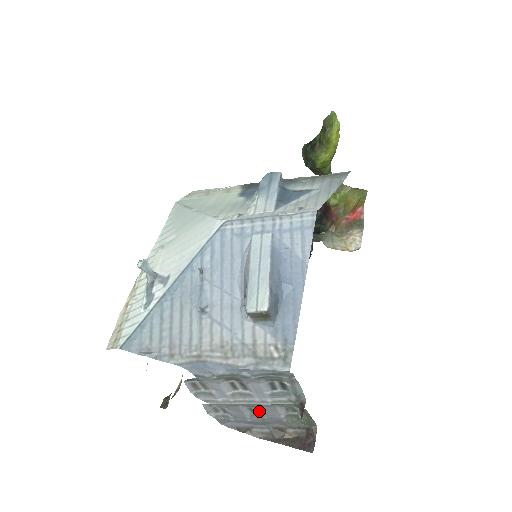
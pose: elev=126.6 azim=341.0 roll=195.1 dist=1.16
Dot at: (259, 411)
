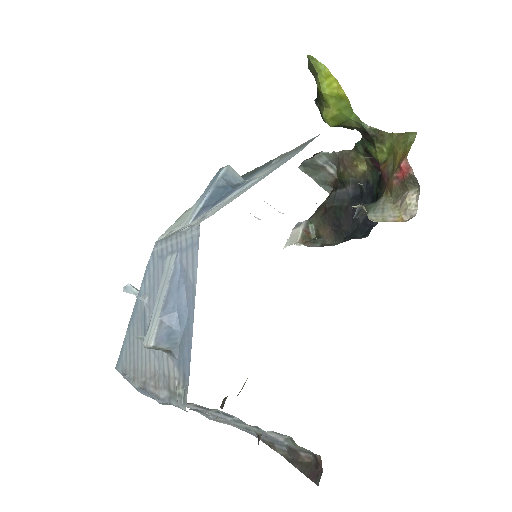
Dot at: occluded
